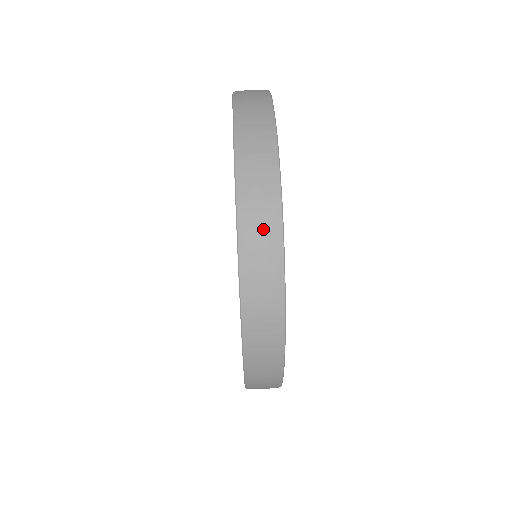
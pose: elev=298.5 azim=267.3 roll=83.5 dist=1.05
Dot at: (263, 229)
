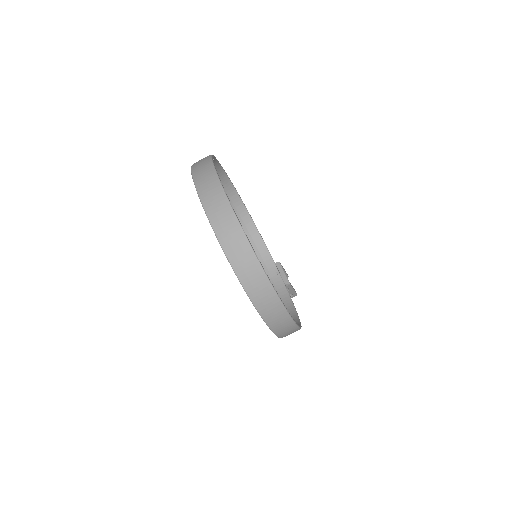
Dot at: (232, 236)
